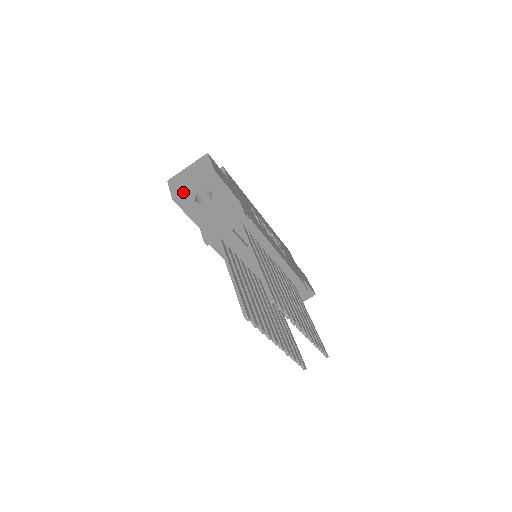
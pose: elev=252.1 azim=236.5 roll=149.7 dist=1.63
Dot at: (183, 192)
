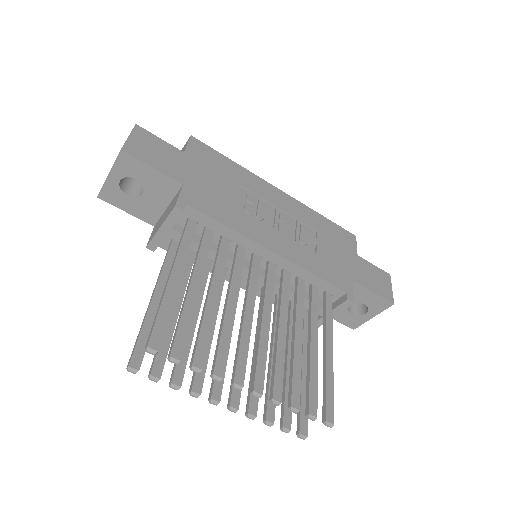
Dot at: occluded
